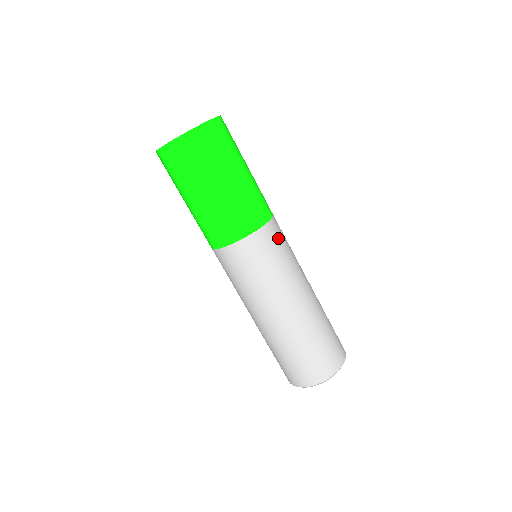
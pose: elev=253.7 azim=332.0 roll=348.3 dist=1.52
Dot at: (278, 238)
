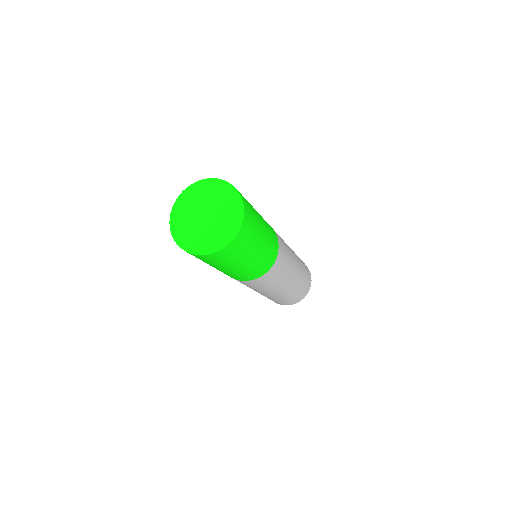
Dot at: (260, 283)
